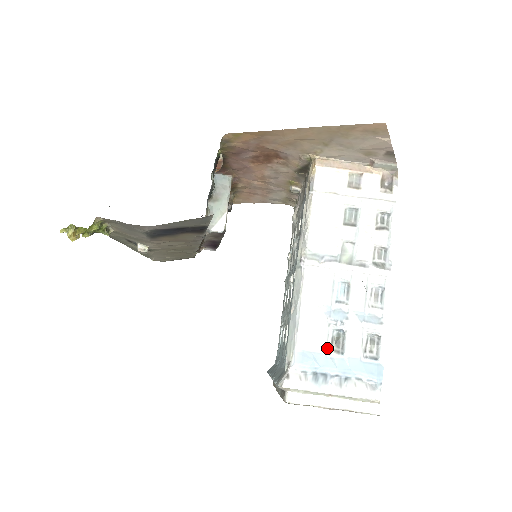
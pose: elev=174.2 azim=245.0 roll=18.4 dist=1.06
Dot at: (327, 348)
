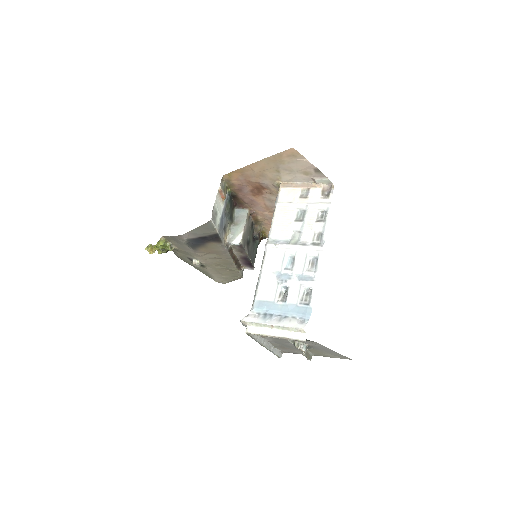
Dot at: (275, 298)
